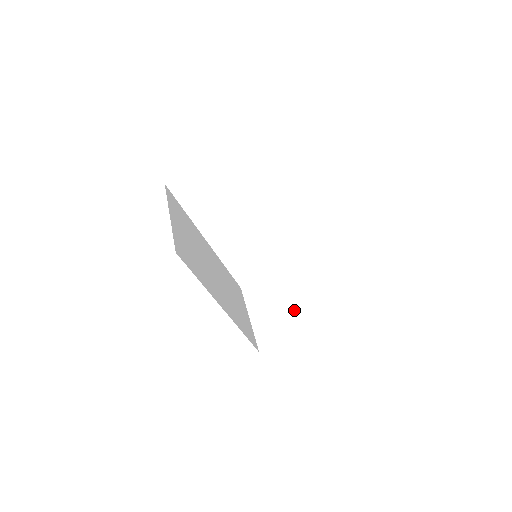
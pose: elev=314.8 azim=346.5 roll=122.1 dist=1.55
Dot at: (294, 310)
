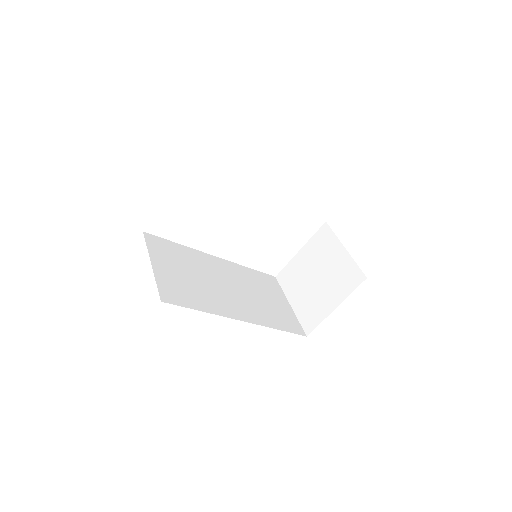
Dot at: (325, 283)
